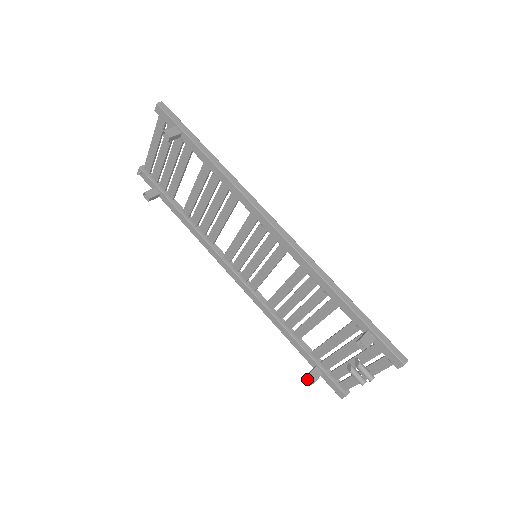
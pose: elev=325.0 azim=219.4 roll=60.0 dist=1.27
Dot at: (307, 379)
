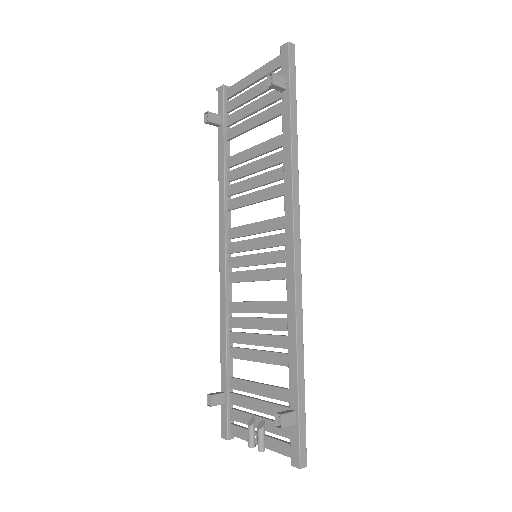
Dot at: (207, 397)
